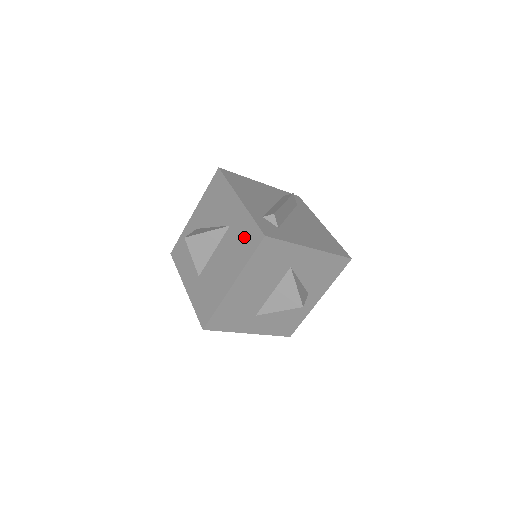
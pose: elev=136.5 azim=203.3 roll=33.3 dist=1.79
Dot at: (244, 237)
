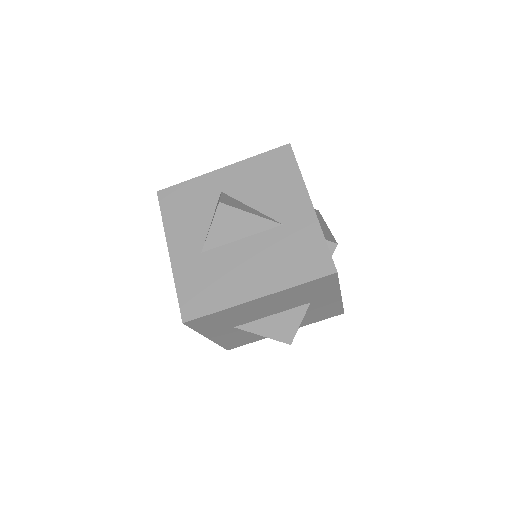
Dot at: (303, 253)
